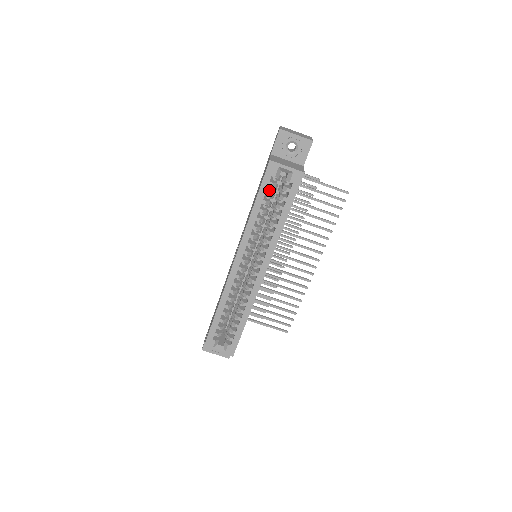
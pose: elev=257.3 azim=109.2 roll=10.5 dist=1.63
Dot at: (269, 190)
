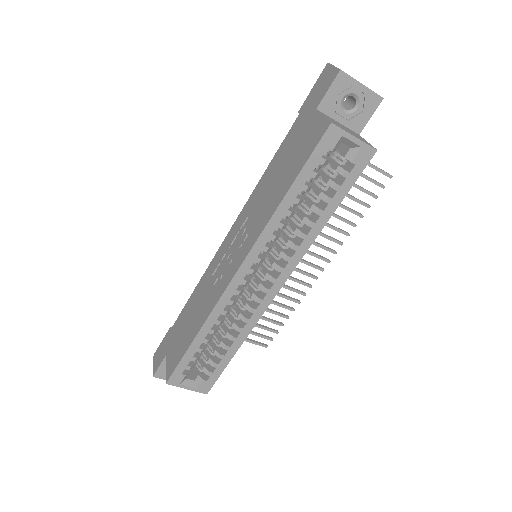
Dot at: (314, 169)
